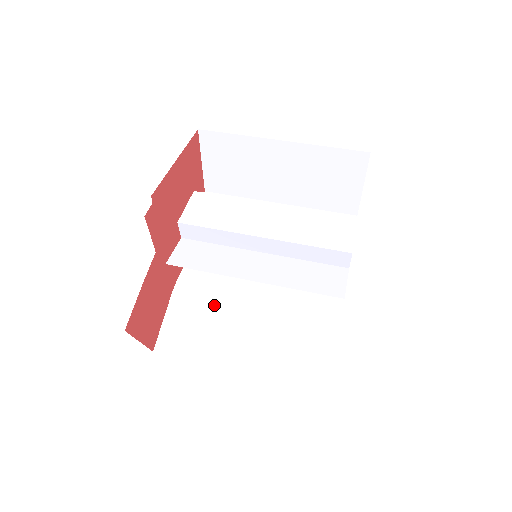
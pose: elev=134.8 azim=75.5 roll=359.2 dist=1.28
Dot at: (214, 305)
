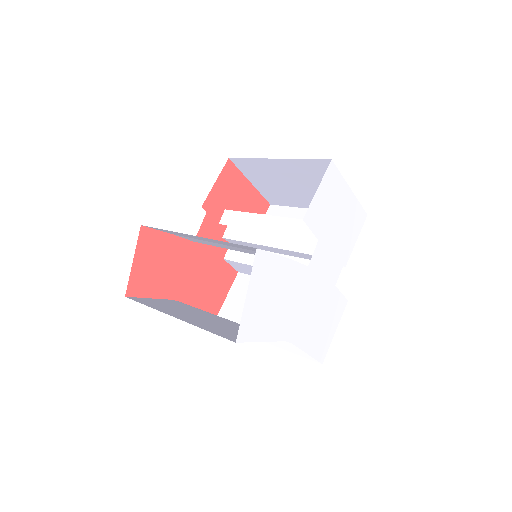
Dot at: (195, 309)
